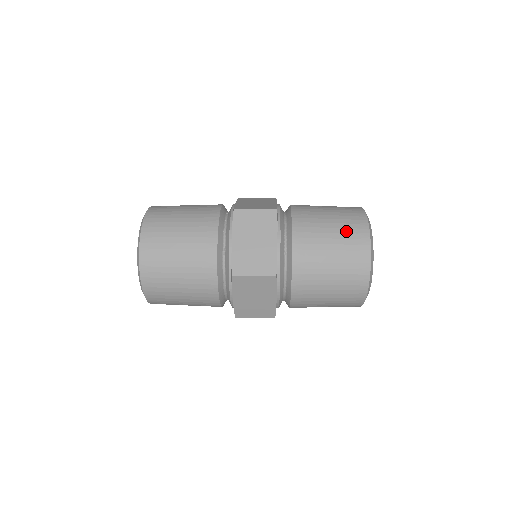
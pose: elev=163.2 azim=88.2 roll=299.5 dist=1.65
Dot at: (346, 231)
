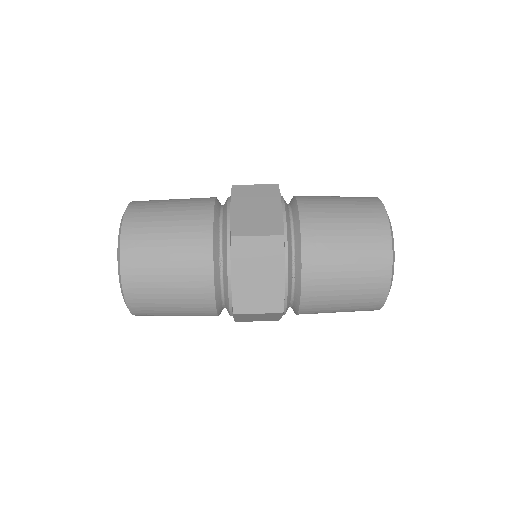
Dot at: (357, 308)
